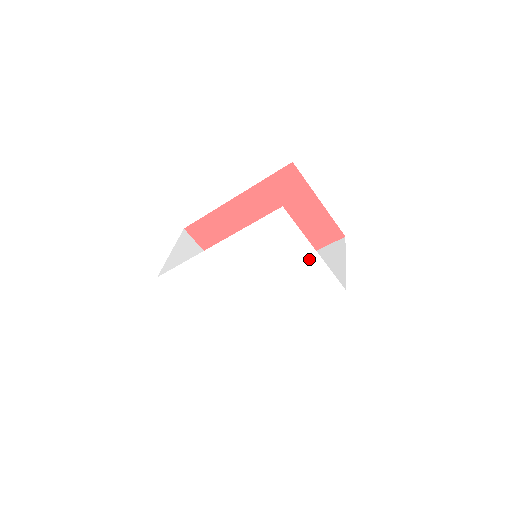
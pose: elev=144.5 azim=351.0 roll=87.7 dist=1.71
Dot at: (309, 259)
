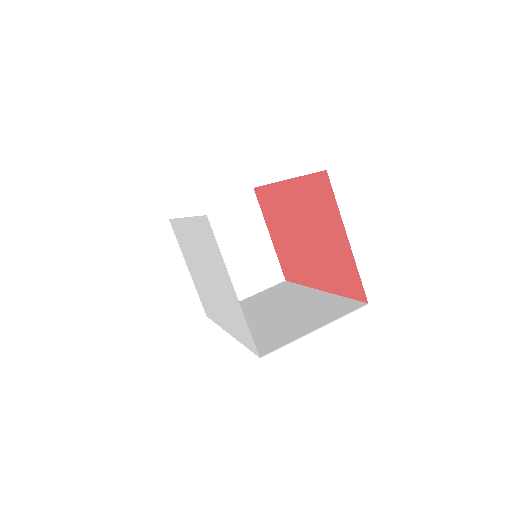
Dot at: (232, 293)
